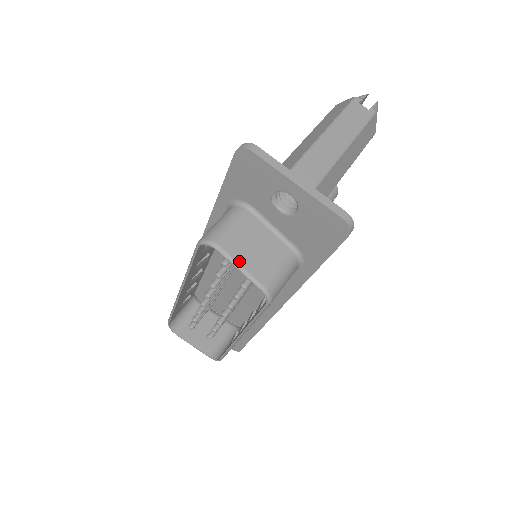
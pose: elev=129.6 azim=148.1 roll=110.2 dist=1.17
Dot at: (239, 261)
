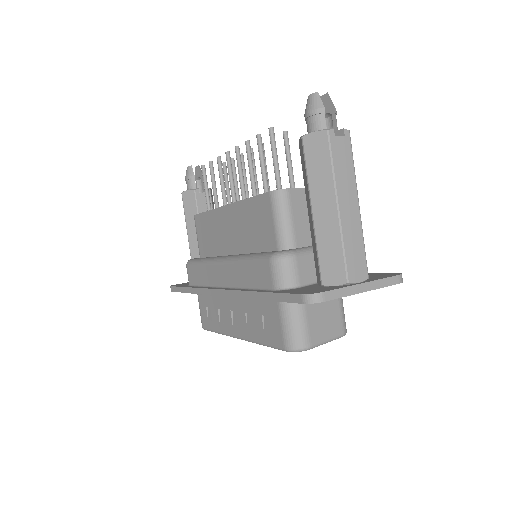
Dot at: (324, 340)
